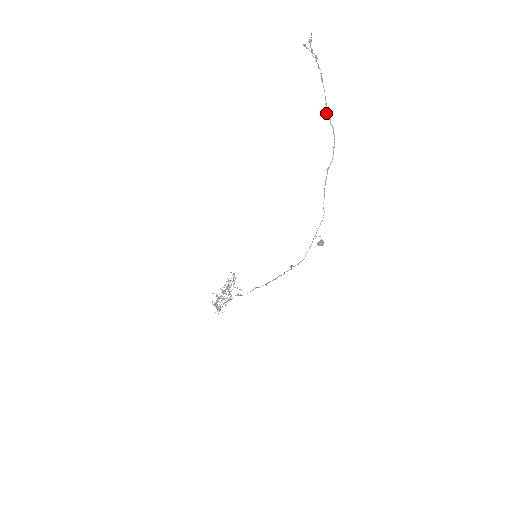
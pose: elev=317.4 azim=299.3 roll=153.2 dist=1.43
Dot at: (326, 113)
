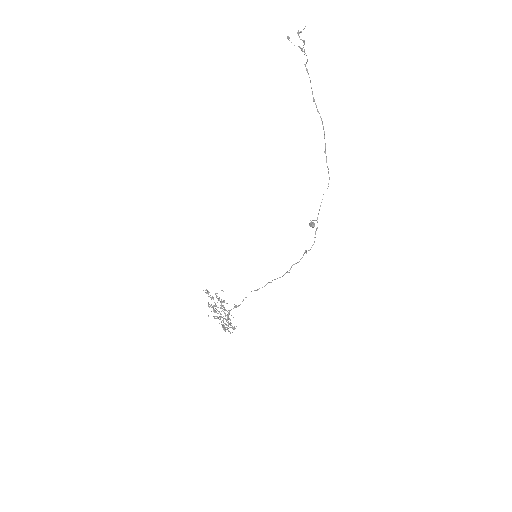
Dot at: (313, 101)
